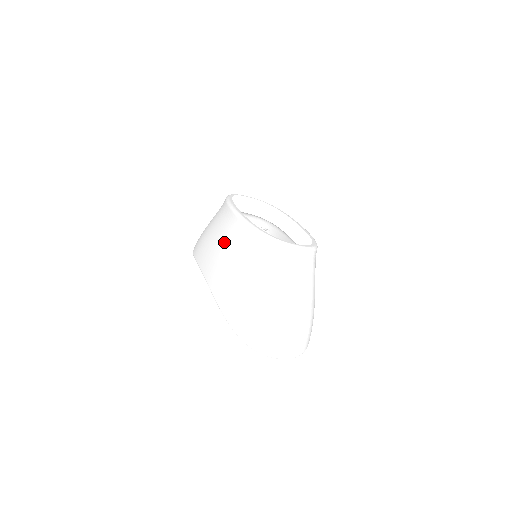
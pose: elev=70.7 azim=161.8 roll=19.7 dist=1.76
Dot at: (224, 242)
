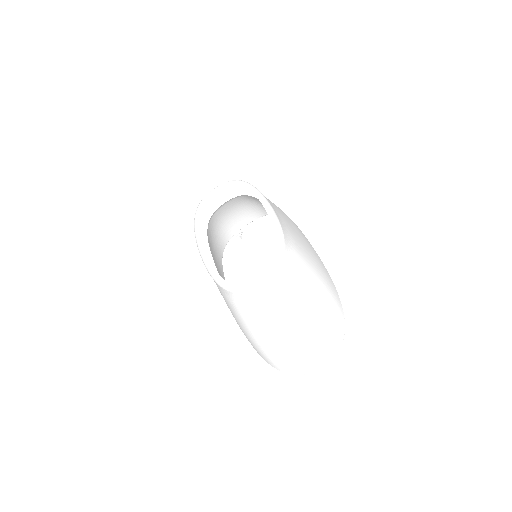
Dot at: occluded
